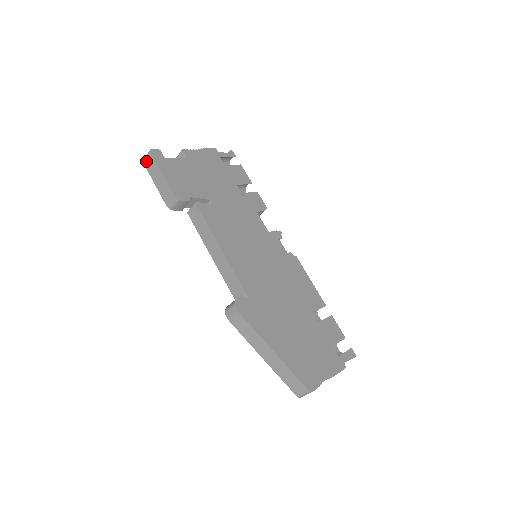
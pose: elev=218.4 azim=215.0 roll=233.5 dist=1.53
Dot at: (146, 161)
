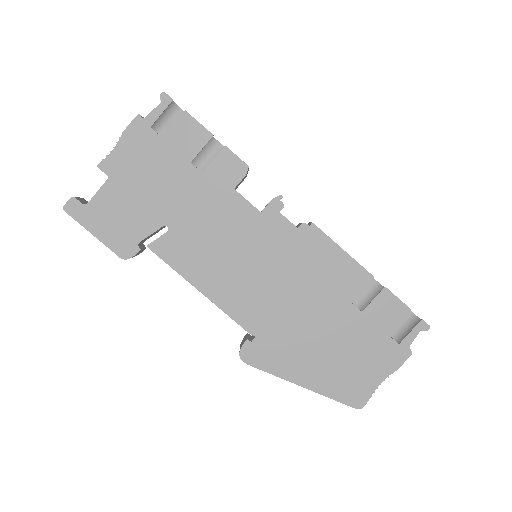
Dot at: occluded
